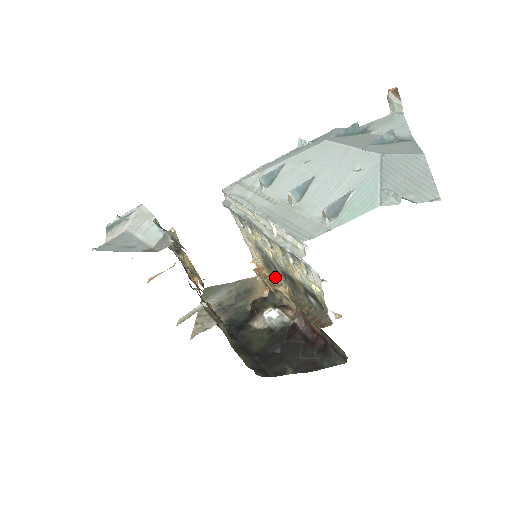
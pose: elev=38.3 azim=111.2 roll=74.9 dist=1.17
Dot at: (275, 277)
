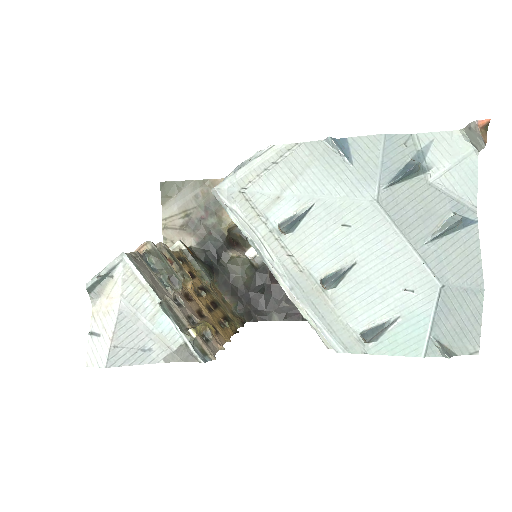
Dot at: occluded
